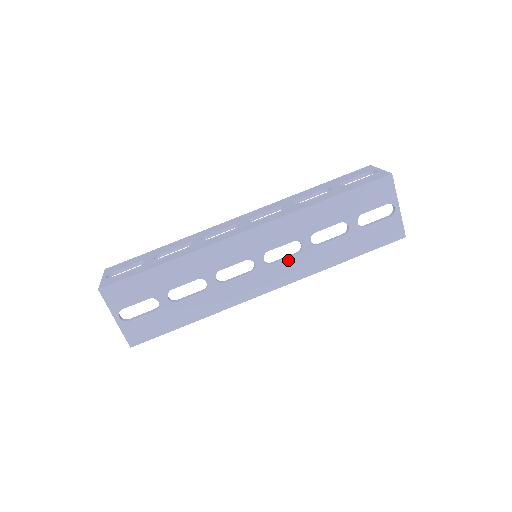
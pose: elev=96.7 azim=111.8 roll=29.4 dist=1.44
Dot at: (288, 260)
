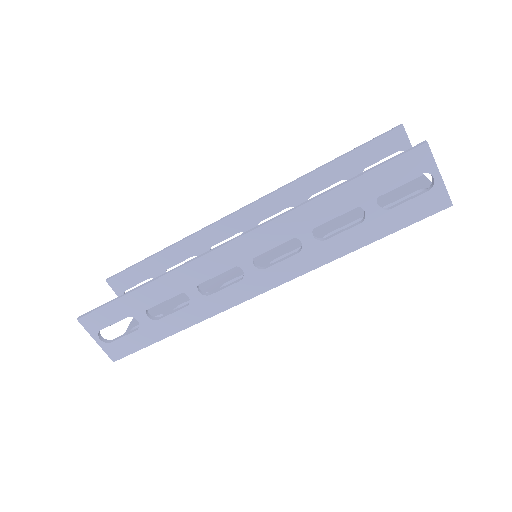
Dot at: occluded
